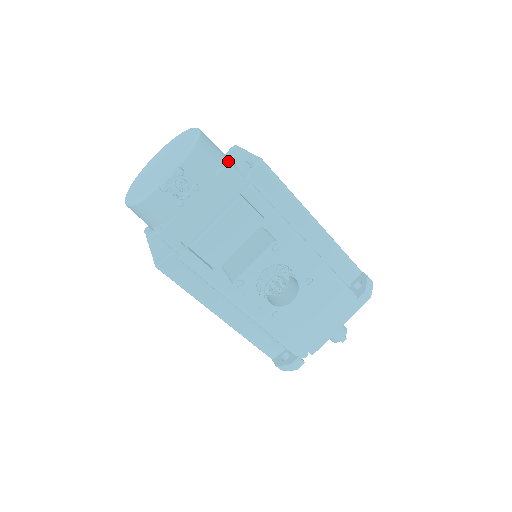
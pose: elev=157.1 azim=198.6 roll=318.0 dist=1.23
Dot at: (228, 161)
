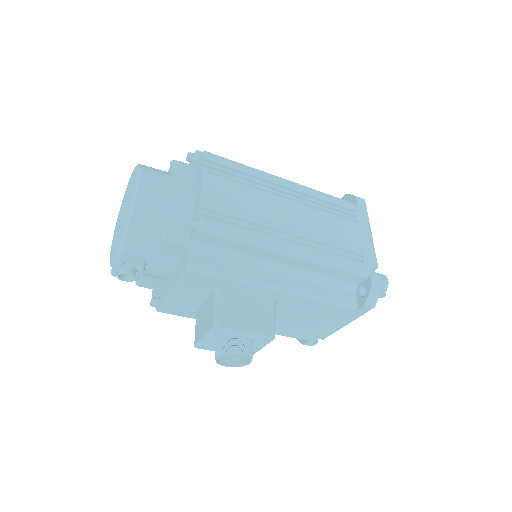
Dot at: (165, 235)
